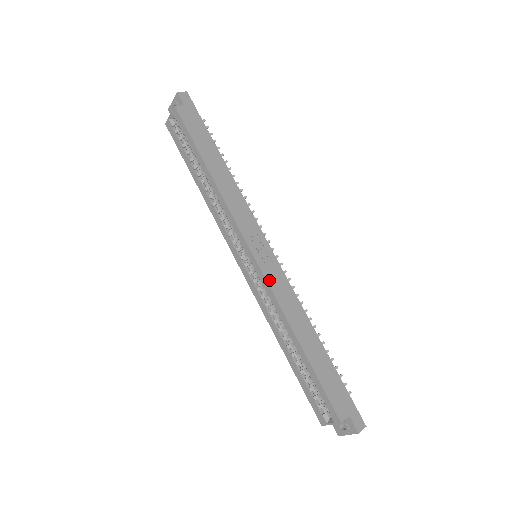
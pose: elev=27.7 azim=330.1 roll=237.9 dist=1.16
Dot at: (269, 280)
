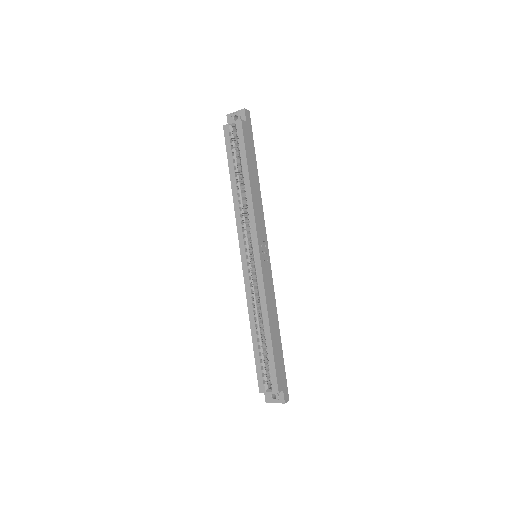
Dot at: (264, 278)
